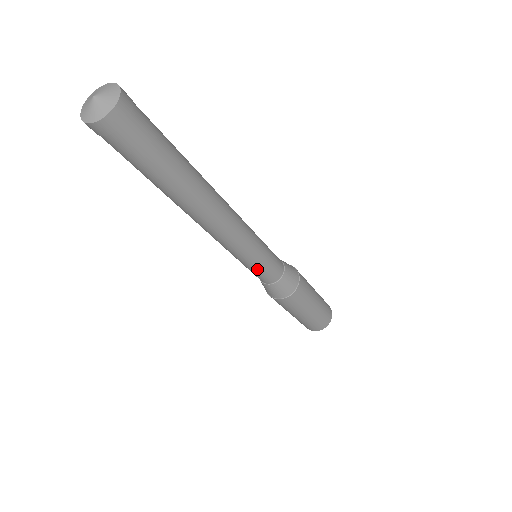
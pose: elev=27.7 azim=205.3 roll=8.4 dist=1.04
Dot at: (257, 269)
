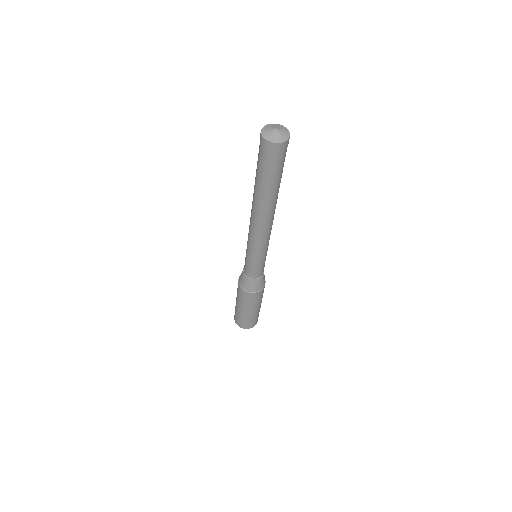
Dot at: (257, 264)
